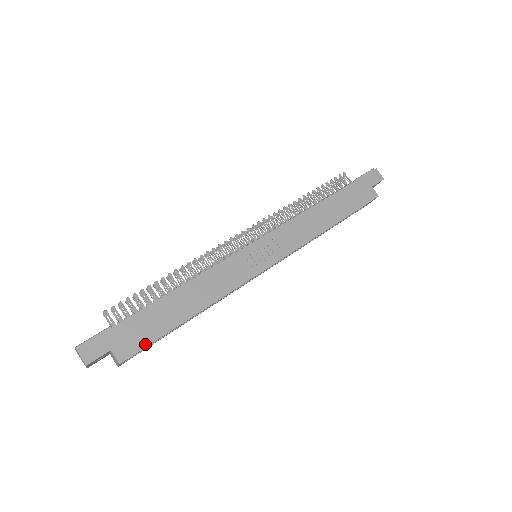
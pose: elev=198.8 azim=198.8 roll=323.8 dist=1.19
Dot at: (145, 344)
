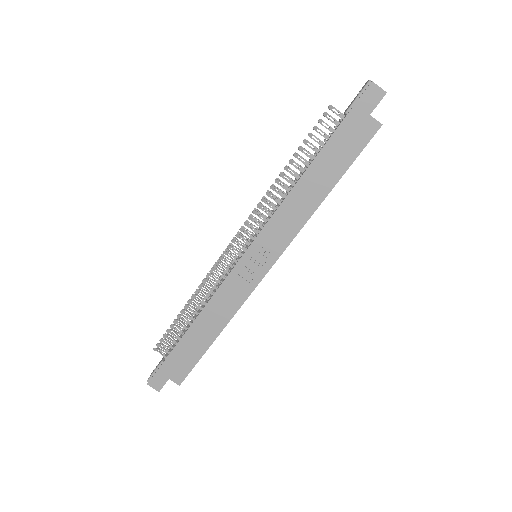
Dot at: (190, 368)
